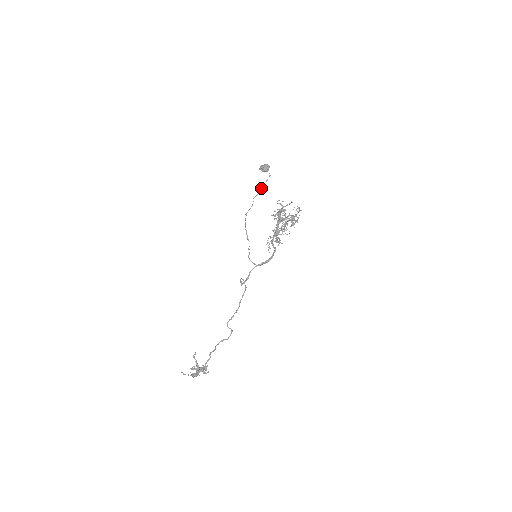
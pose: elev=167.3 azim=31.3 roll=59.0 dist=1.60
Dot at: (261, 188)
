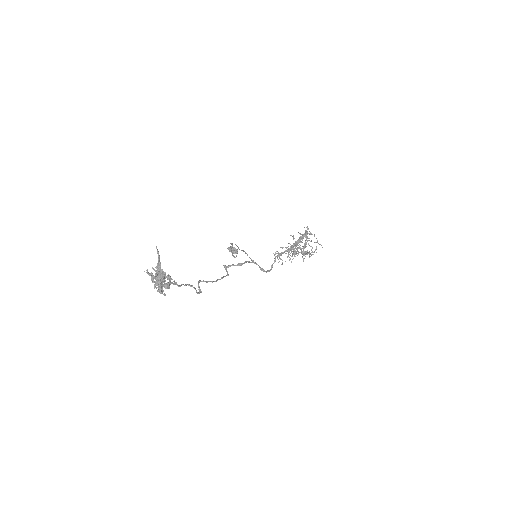
Dot at: occluded
